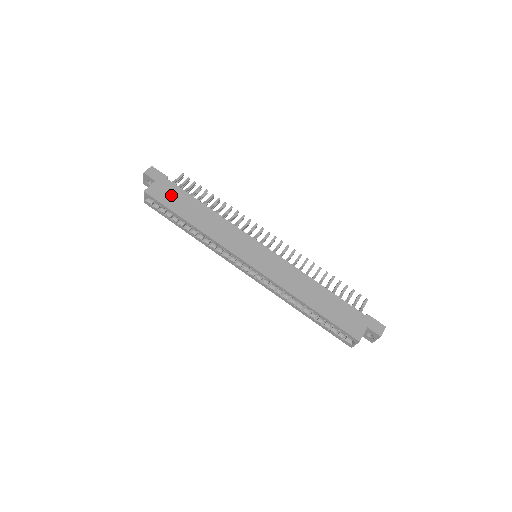
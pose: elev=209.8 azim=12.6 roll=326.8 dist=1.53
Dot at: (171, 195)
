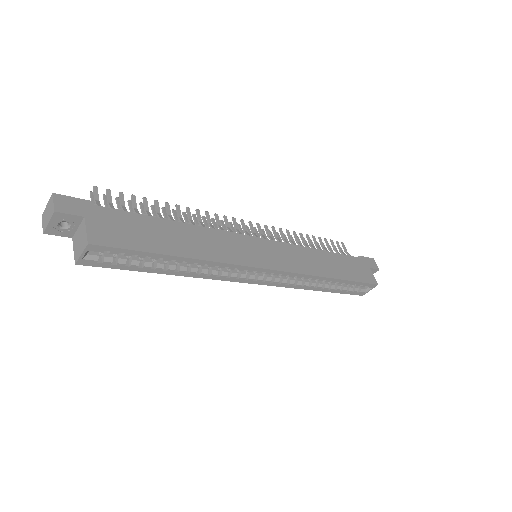
Dot at: (126, 229)
